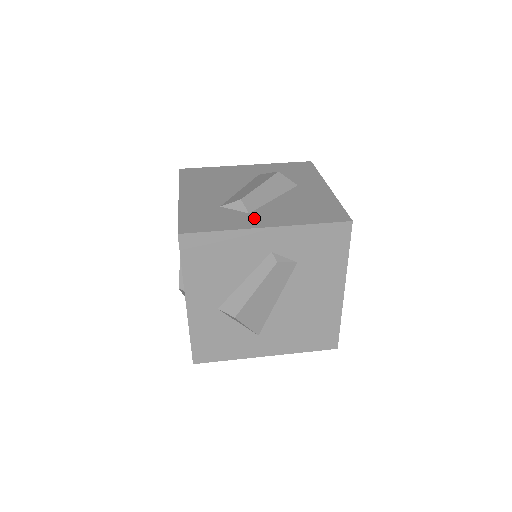
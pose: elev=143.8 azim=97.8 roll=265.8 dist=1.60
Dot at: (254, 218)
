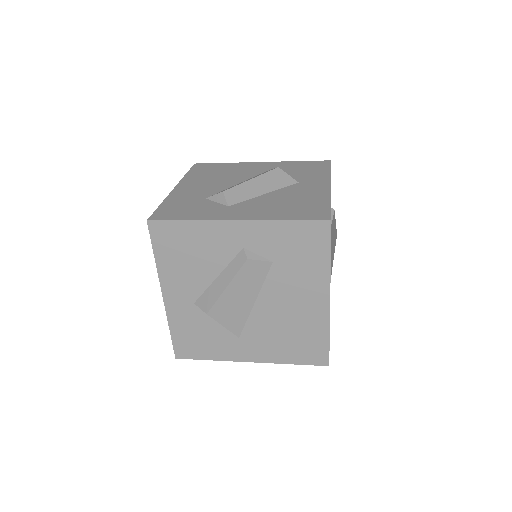
Dot at: (230, 211)
